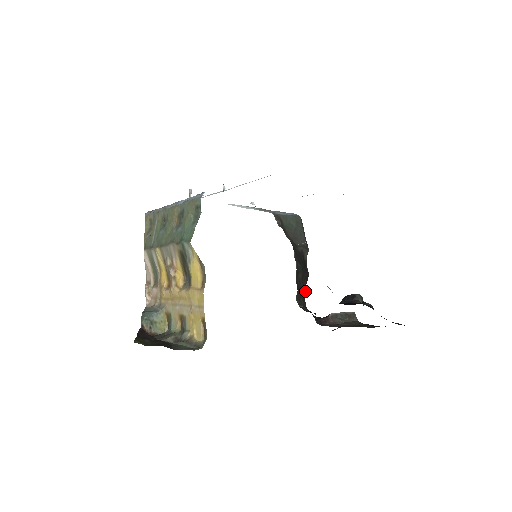
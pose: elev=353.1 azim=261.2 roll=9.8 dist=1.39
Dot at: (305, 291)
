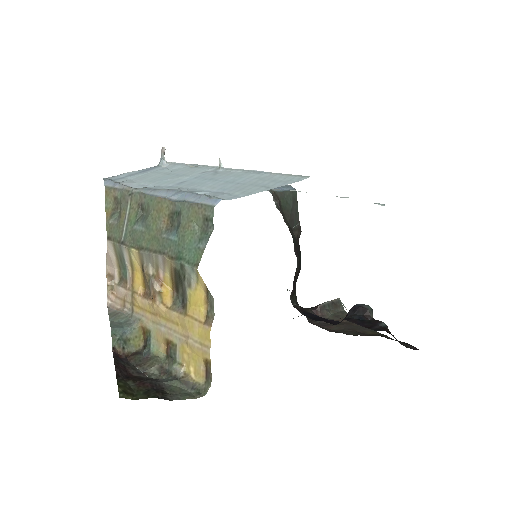
Dot at: occluded
